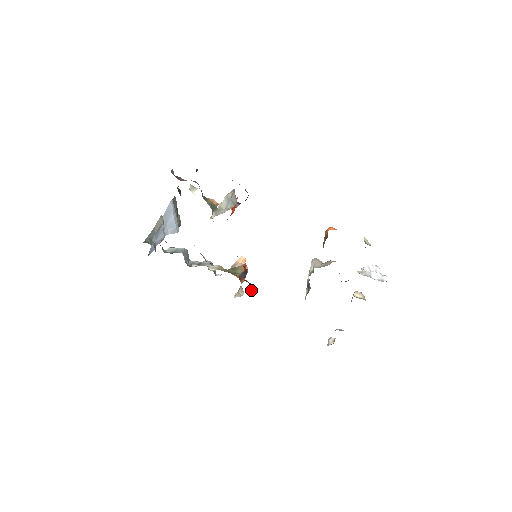
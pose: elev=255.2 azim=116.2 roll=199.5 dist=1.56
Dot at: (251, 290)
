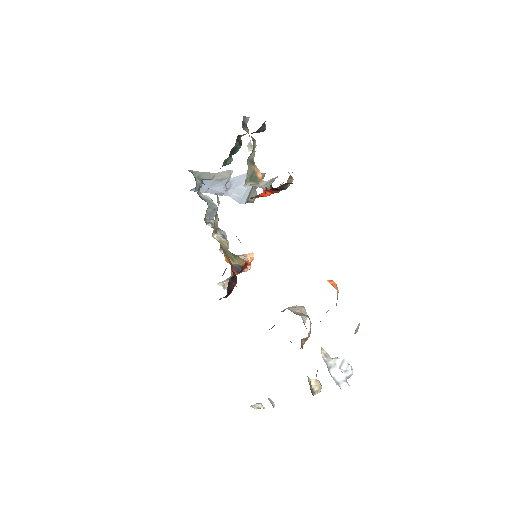
Dot at: (228, 284)
